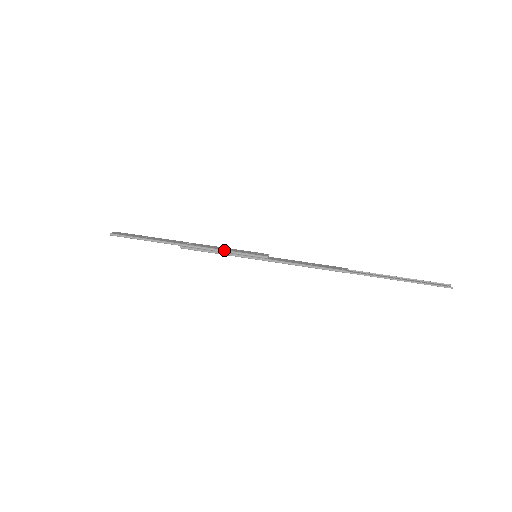
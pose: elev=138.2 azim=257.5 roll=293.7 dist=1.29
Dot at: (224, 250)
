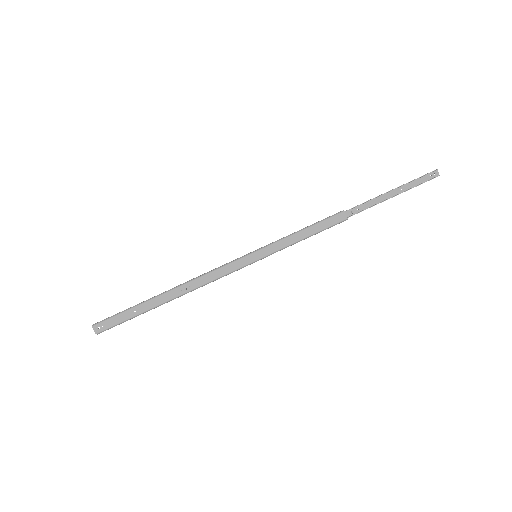
Dot at: (225, 275)
